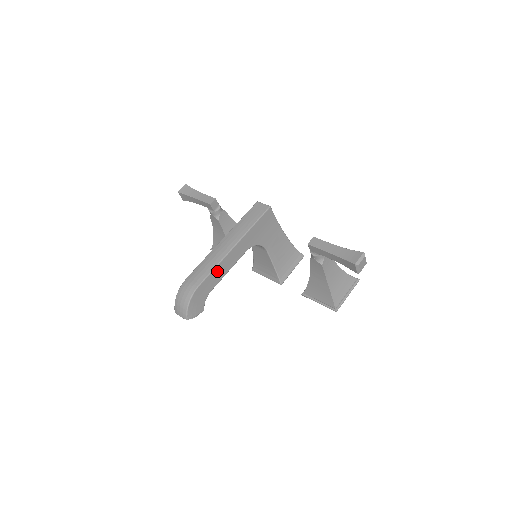
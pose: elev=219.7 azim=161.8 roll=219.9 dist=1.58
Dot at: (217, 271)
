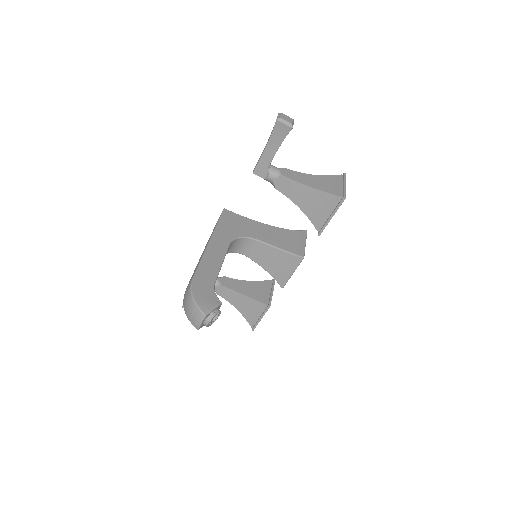
Dot at: (206, 265)
